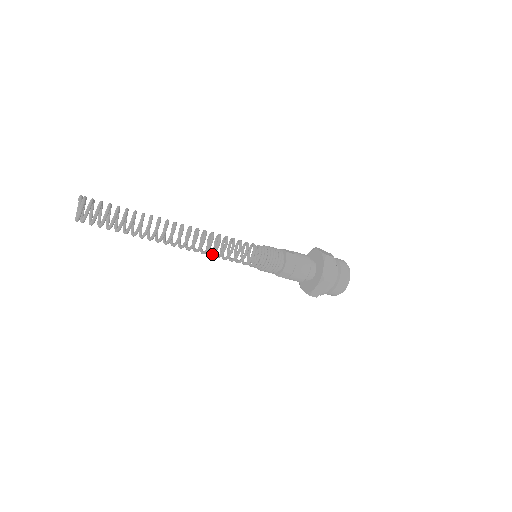
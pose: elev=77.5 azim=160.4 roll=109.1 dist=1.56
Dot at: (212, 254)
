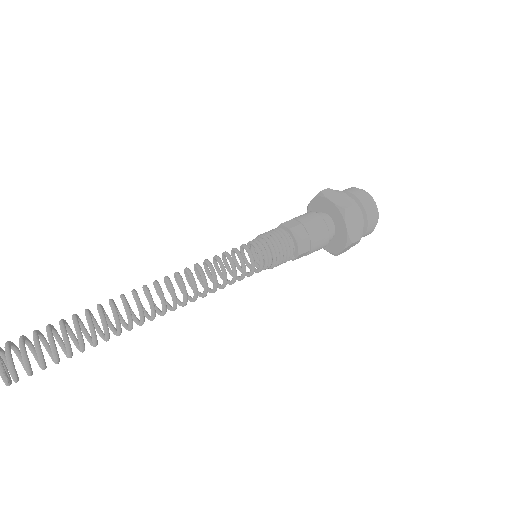
Dot at: (205, 287)
